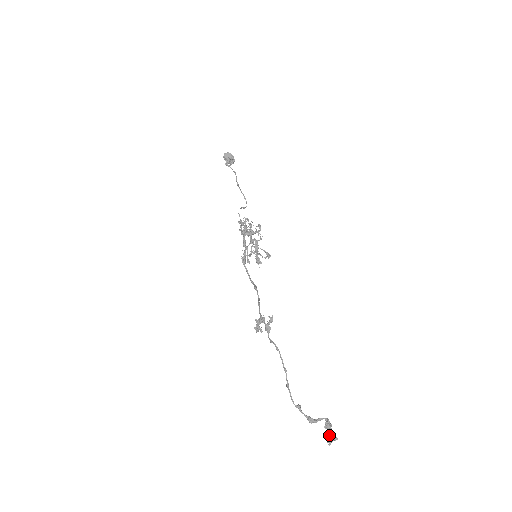
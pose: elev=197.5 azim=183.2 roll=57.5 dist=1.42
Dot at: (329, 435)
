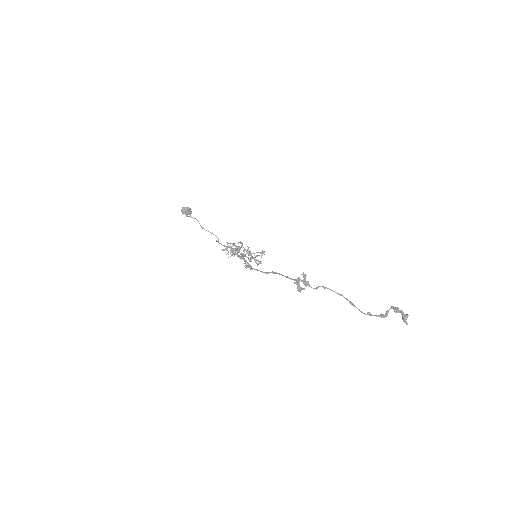
Dot at: (402, 316)
